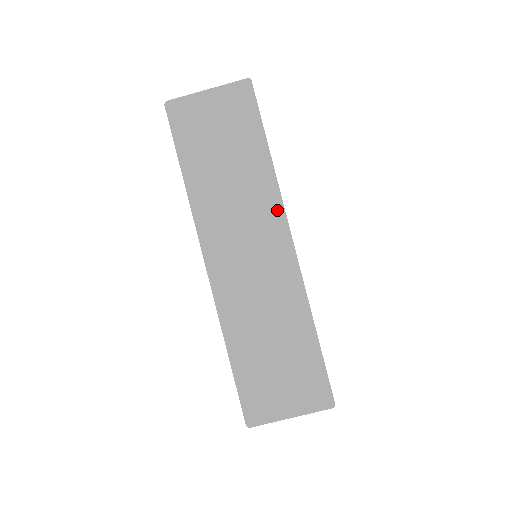
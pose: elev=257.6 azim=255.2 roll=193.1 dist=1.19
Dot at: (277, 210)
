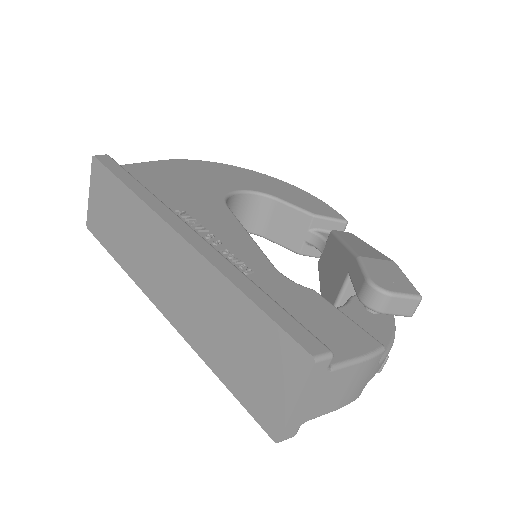
Dot at: (156, 221)
